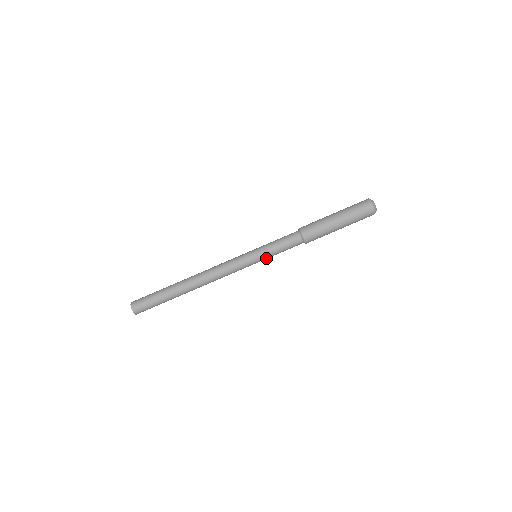
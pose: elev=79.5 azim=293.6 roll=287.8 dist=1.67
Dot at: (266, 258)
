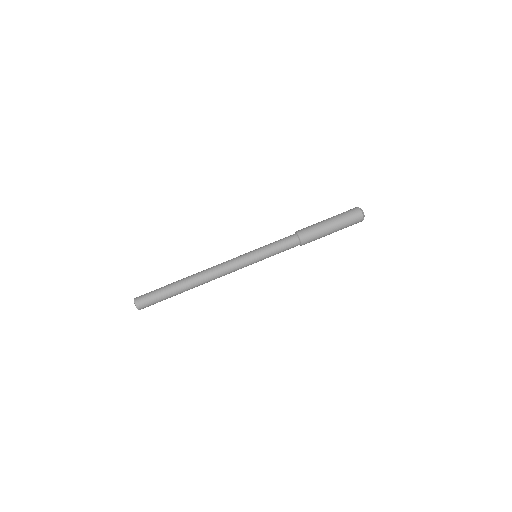
Dot at: (265, 257)
